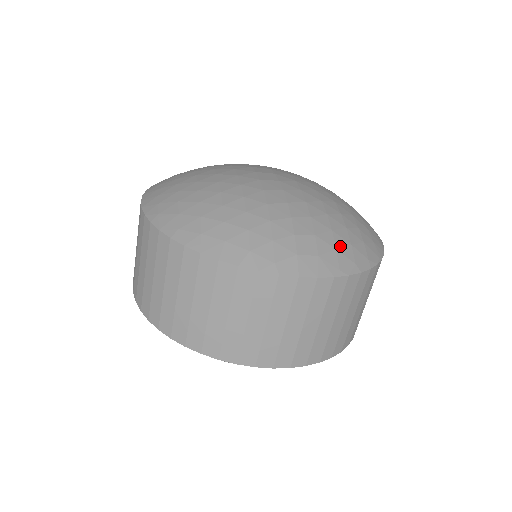
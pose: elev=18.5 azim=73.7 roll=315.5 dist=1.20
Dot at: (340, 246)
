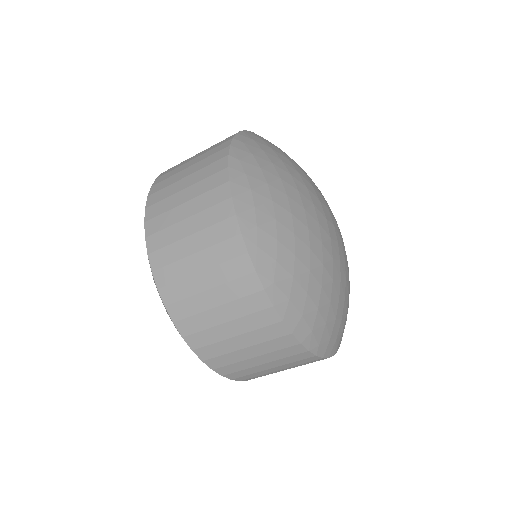
Dot at: (344, 326)
